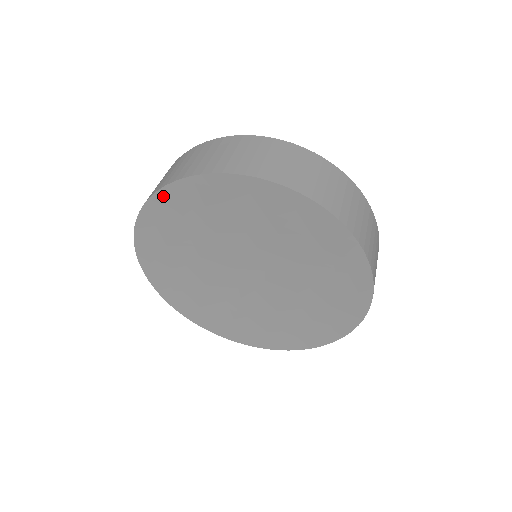
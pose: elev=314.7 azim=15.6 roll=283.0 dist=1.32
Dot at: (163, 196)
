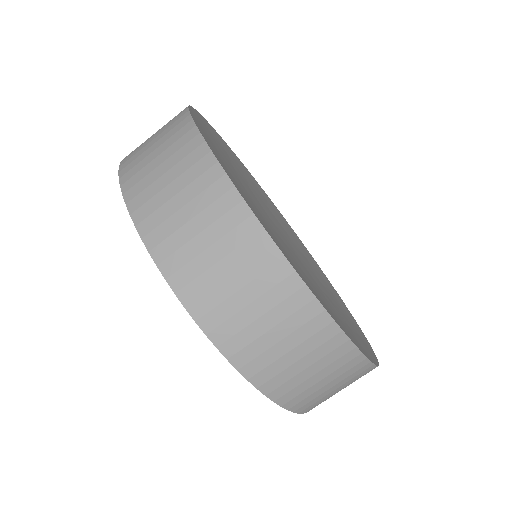
Dot at: occluded
